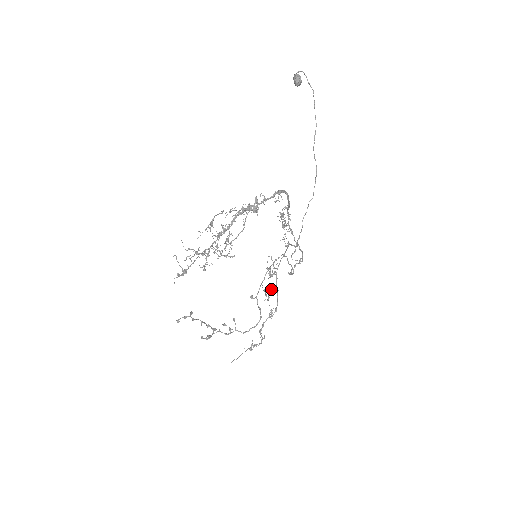
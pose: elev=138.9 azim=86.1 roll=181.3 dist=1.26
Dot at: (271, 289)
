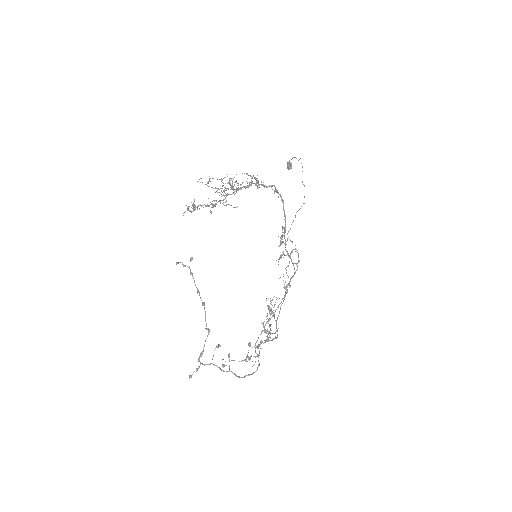
Dot at: (270, 329)
